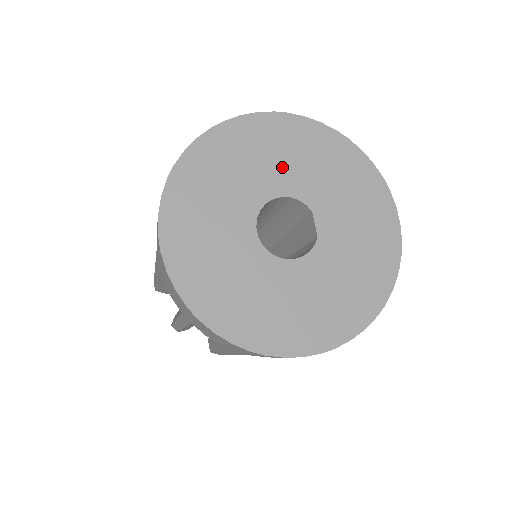
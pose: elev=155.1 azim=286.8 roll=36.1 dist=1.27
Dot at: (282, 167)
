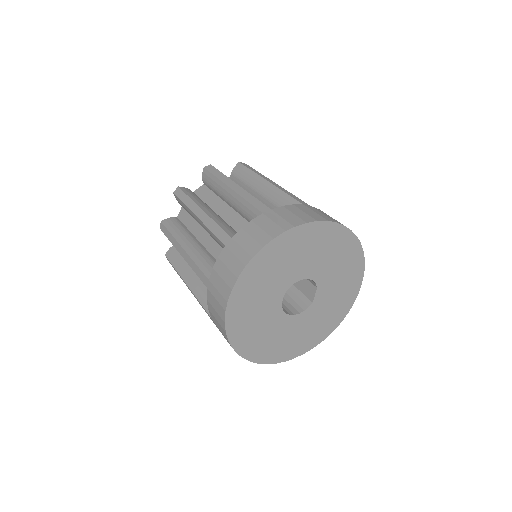
Dot at: (314, 260)
